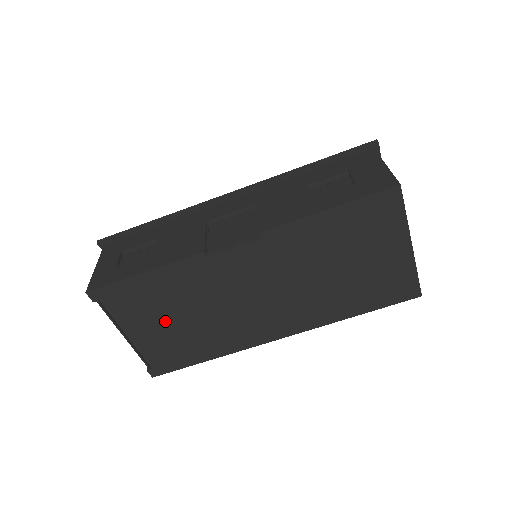
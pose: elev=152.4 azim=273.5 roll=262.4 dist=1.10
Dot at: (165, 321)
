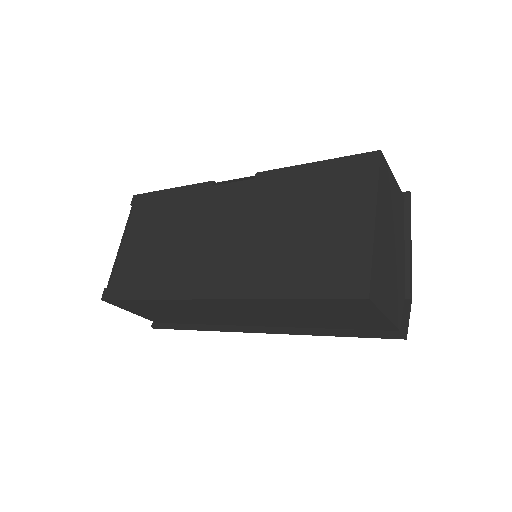
Dot at: (151, 238)
